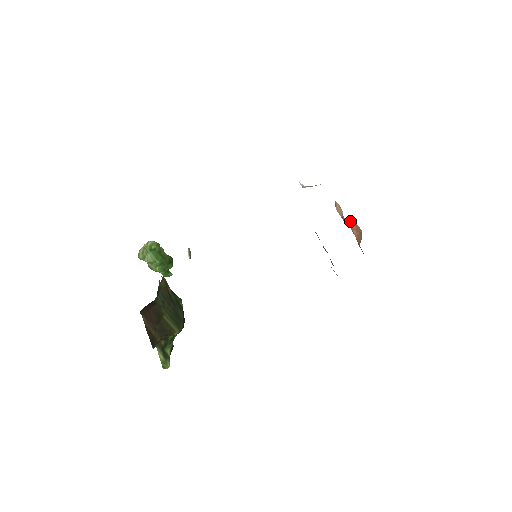
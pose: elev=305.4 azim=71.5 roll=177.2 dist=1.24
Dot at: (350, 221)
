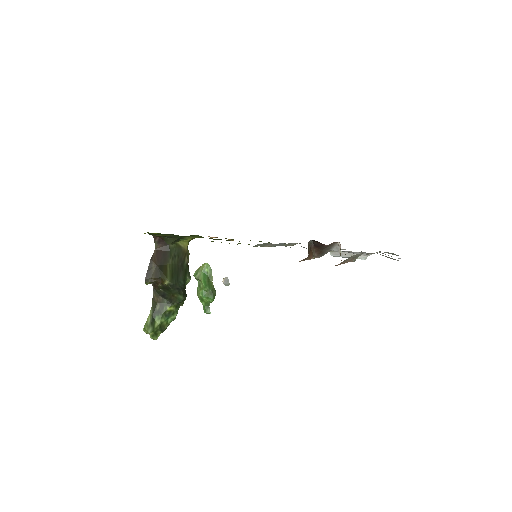
Dot at: occluded
